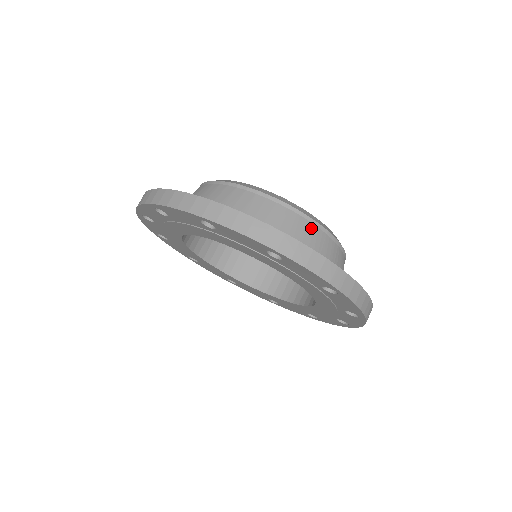
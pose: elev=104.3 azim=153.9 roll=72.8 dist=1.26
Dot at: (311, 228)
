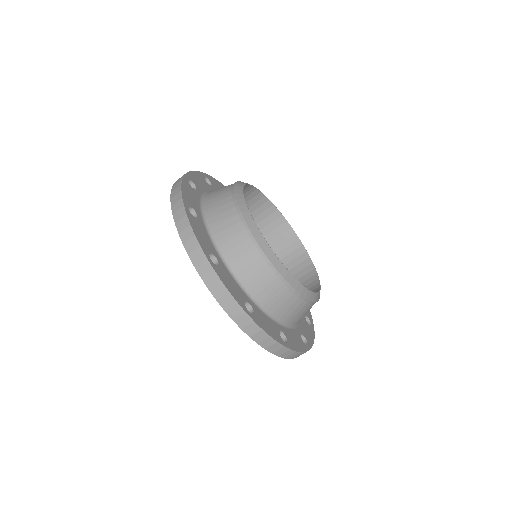
Dot at: (260, 262)
